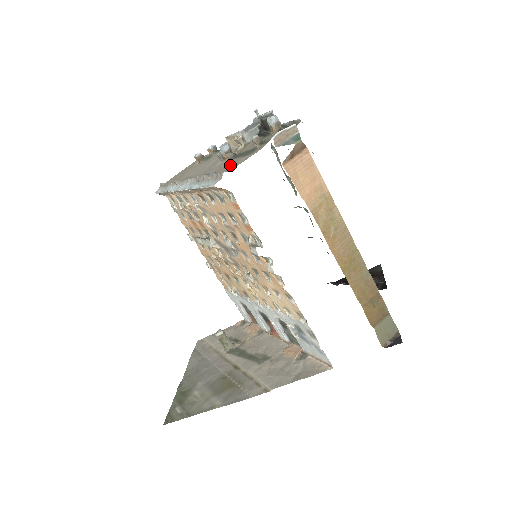
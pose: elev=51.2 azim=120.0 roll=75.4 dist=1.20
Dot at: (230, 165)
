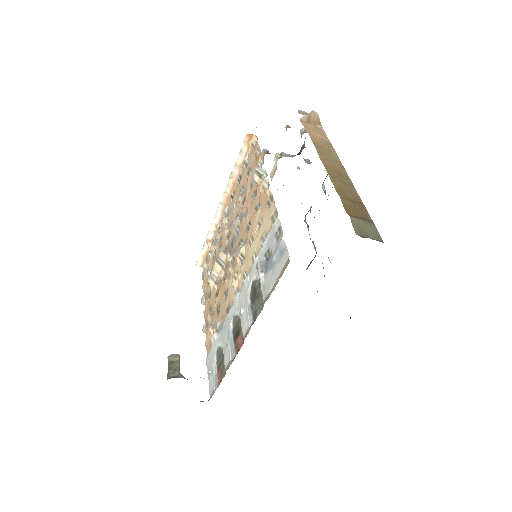
Dot at: occluded
